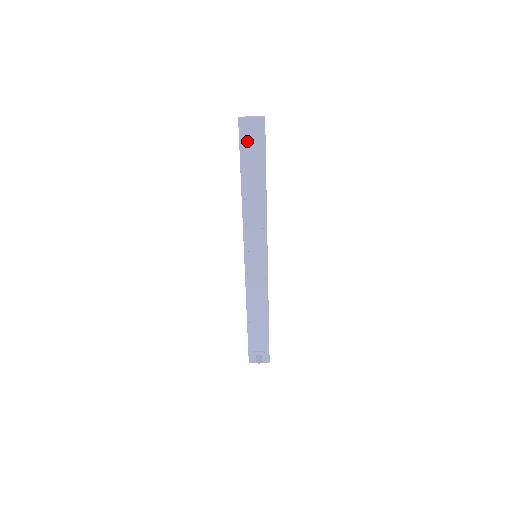
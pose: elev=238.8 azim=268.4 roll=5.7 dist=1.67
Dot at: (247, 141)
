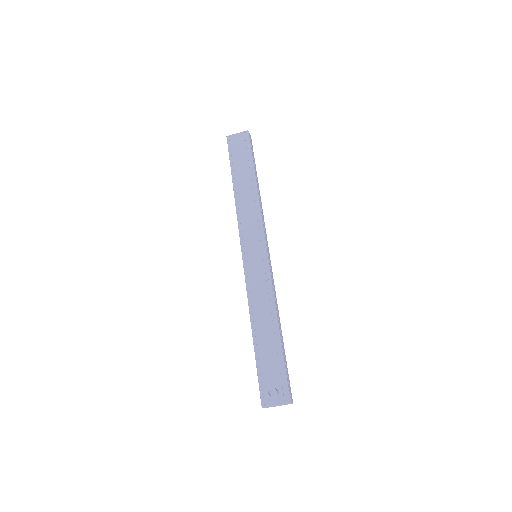
Dot at: (235, 150)
